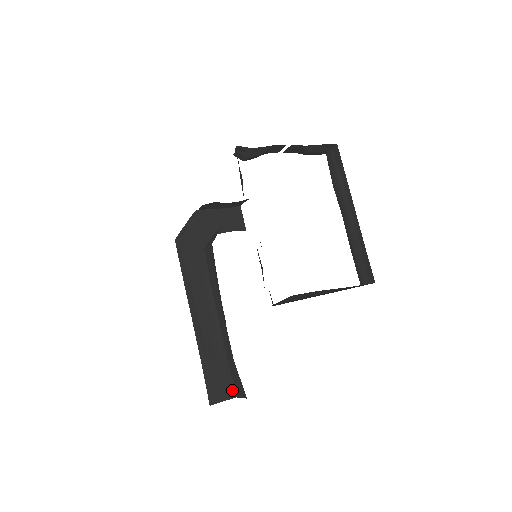
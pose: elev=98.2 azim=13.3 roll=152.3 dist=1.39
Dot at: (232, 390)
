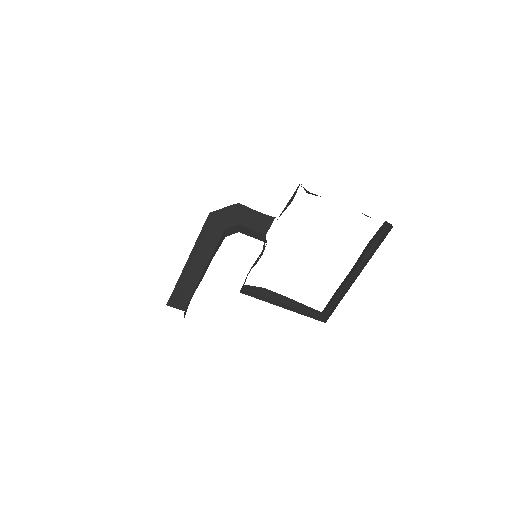
Dot at: (185, 307)
